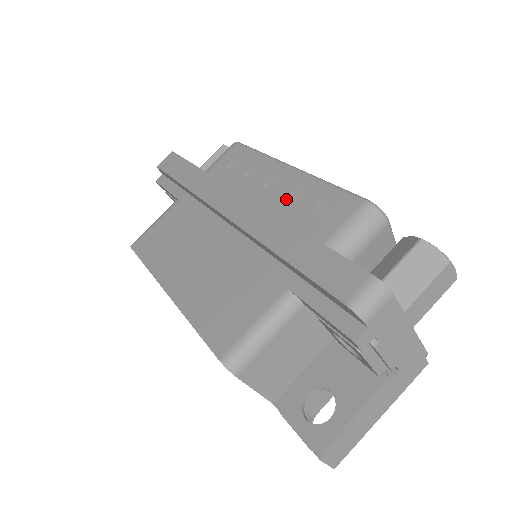
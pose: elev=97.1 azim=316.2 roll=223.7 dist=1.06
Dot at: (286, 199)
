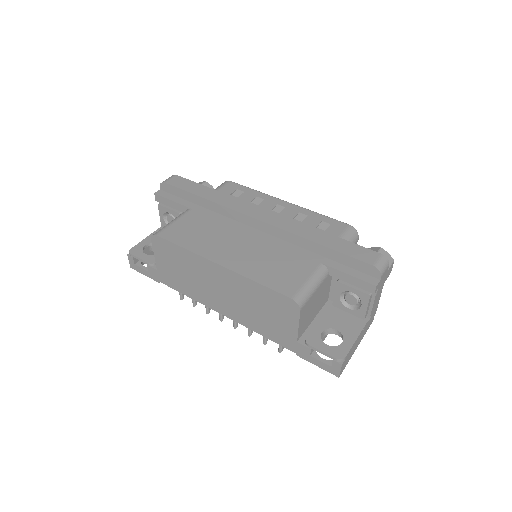
Dot at: (293, 219)
